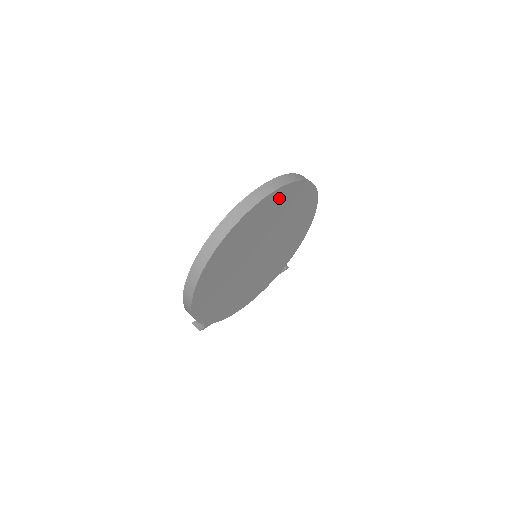
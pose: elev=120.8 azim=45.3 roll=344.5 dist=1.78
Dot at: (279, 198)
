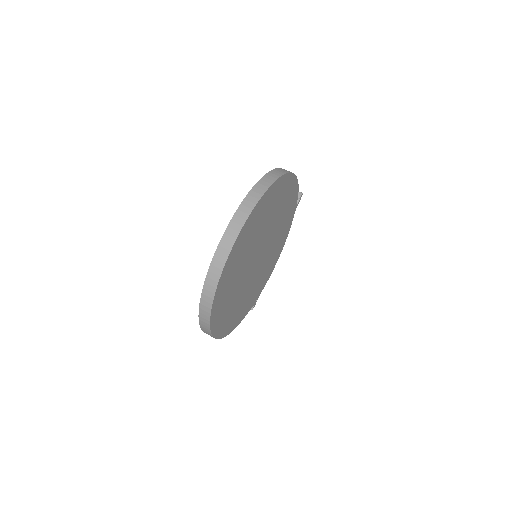
Dot at: (233, 257)
